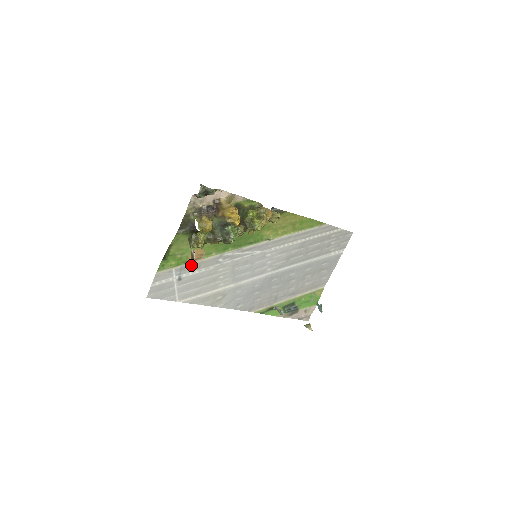
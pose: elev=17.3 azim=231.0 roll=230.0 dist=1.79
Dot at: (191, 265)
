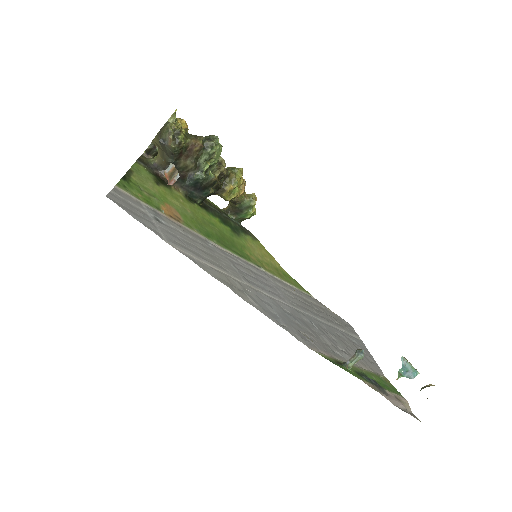
Dot at: (168, 220)
